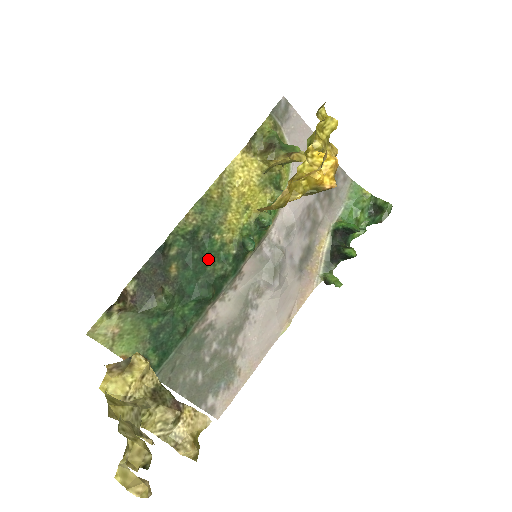
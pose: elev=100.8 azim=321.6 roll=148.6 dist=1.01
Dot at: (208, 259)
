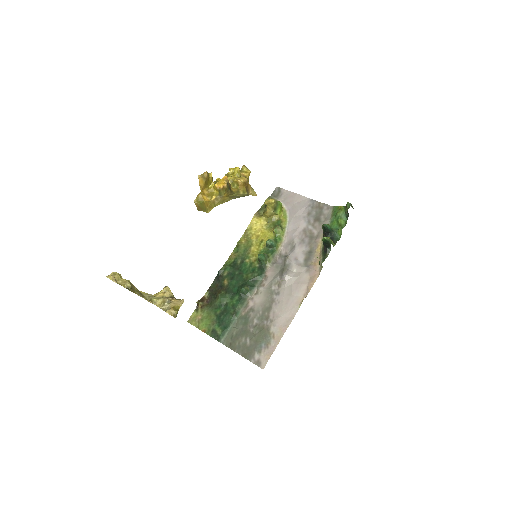
Dot at: (244, 273)
